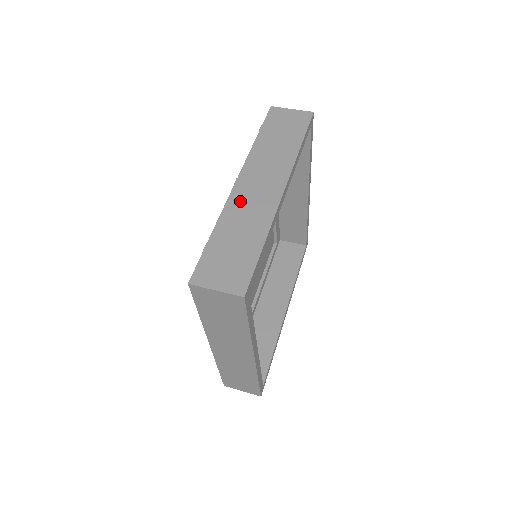
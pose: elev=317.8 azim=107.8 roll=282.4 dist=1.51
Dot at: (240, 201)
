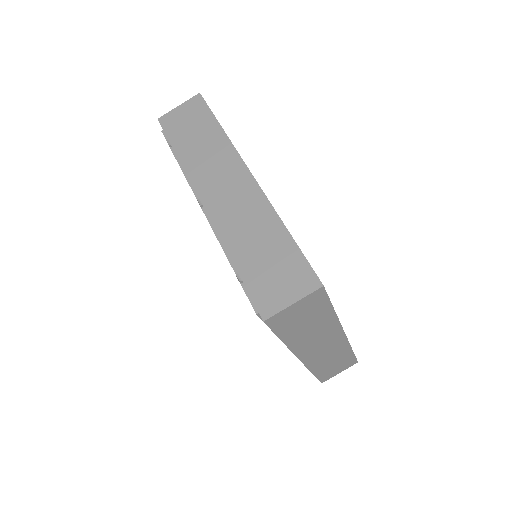
Dot at: (225, 215)
